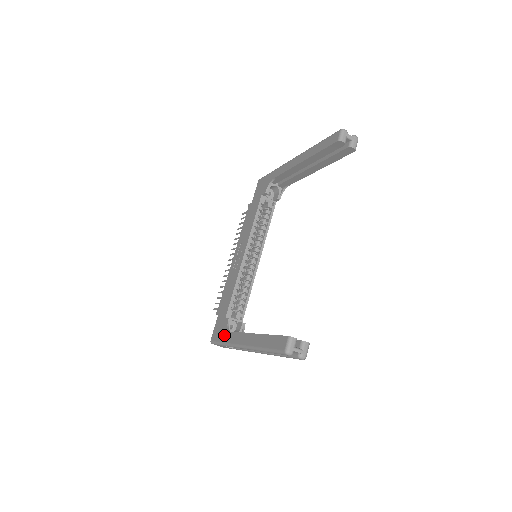
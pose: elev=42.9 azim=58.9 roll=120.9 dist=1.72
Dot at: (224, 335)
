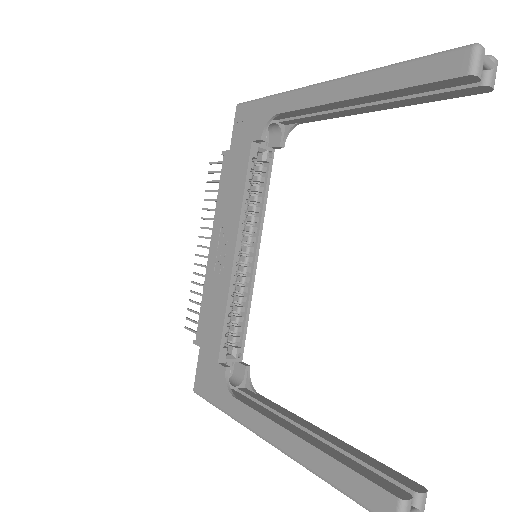
Dot at: (223, 397)
